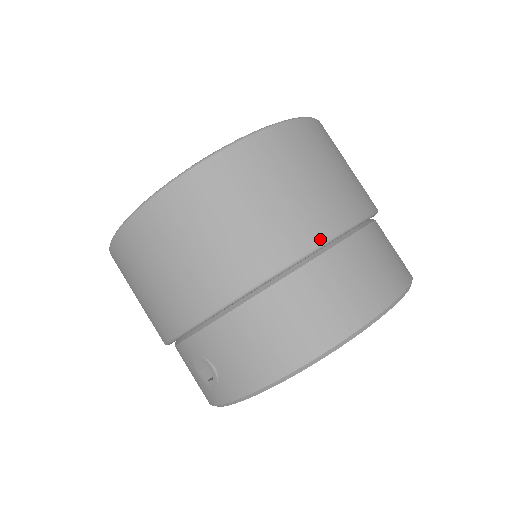
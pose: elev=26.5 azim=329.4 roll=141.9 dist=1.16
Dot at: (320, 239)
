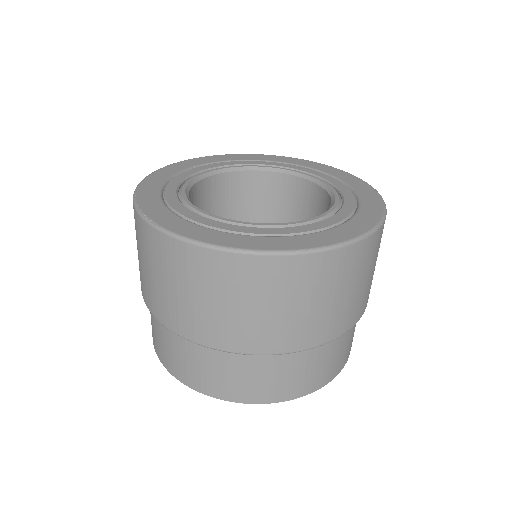
Dot at: (207, 343)
